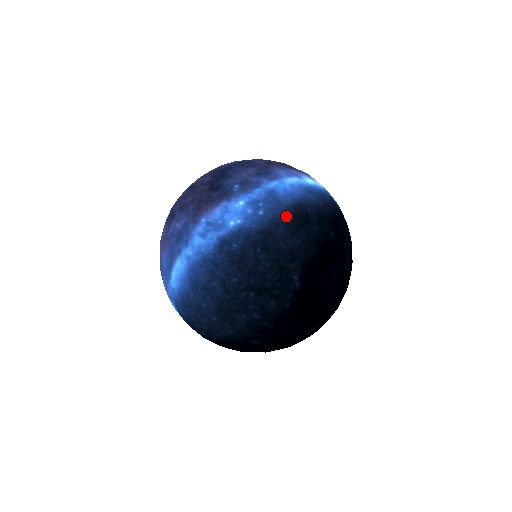
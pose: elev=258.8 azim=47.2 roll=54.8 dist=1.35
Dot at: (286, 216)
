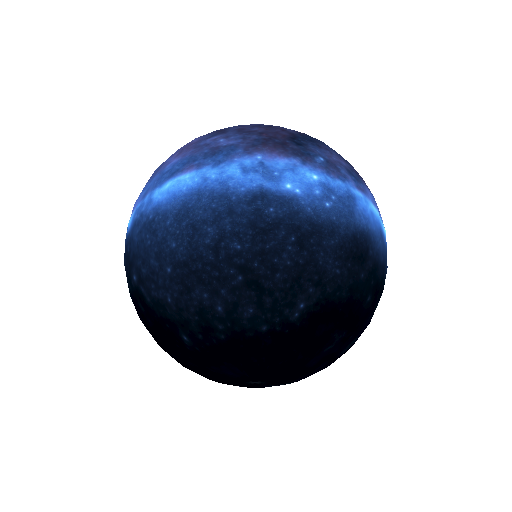
Dot at: (348, 233)
